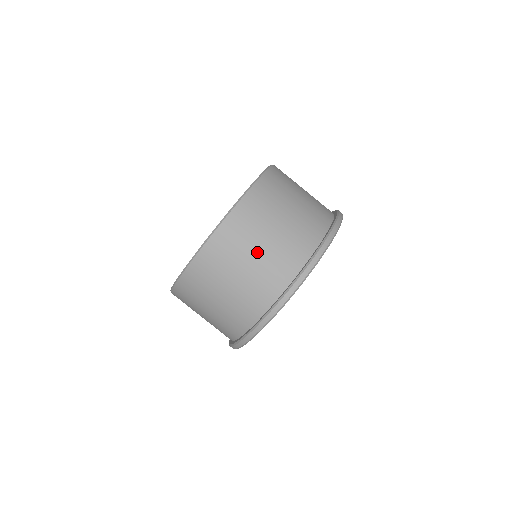
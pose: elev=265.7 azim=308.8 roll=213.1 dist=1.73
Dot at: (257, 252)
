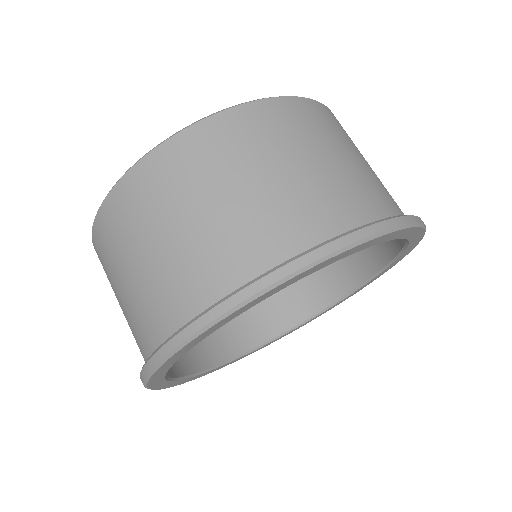
Dot at: (279, 170)
